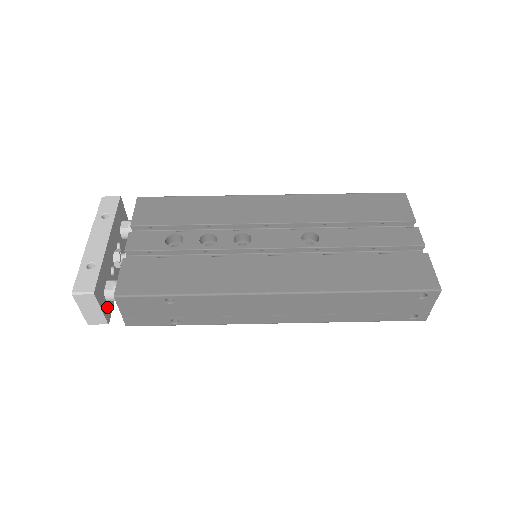
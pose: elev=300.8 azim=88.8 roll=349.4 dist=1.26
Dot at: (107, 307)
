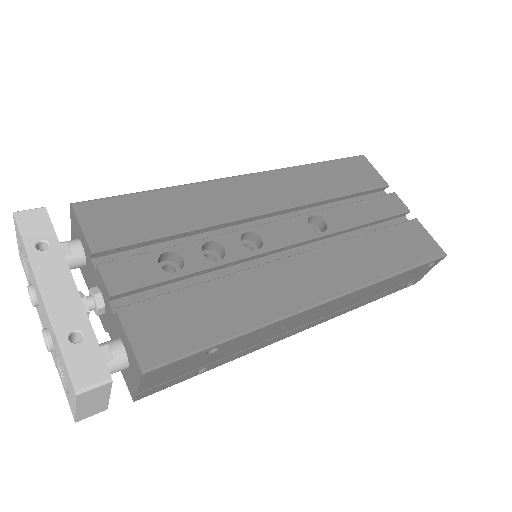
Dot at: occluded
